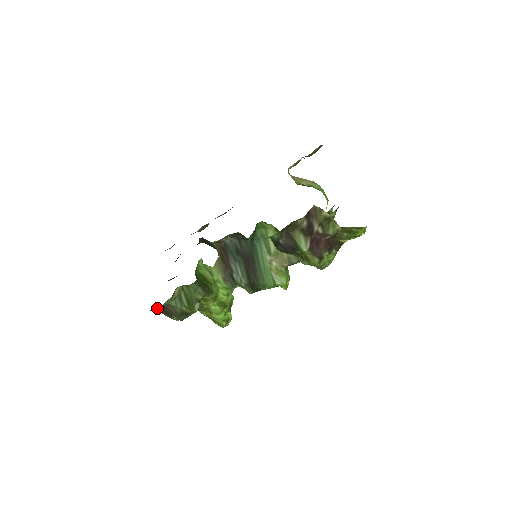
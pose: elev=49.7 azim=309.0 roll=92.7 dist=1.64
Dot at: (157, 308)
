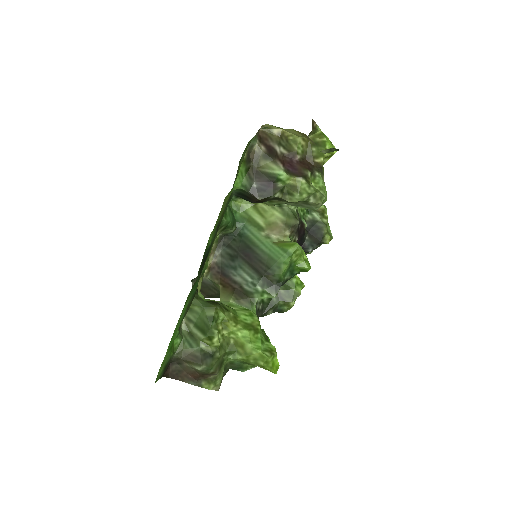
Dot at: (173, 372)
